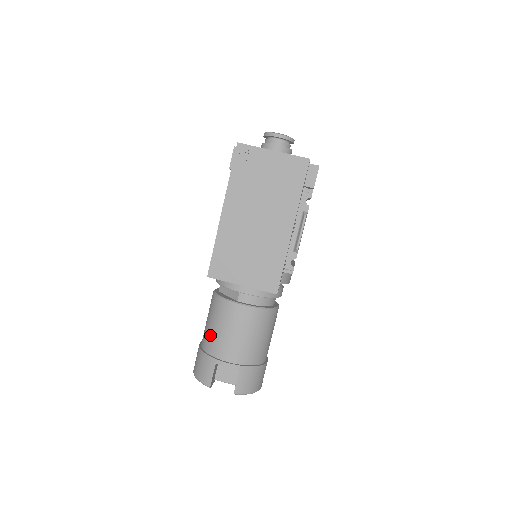
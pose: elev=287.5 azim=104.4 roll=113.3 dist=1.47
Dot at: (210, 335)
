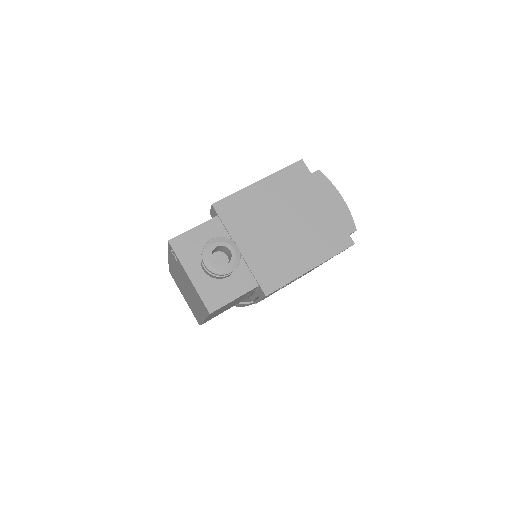
Dot at: occluded
